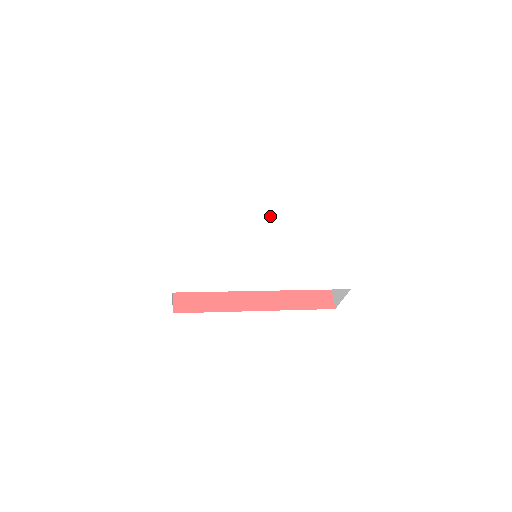
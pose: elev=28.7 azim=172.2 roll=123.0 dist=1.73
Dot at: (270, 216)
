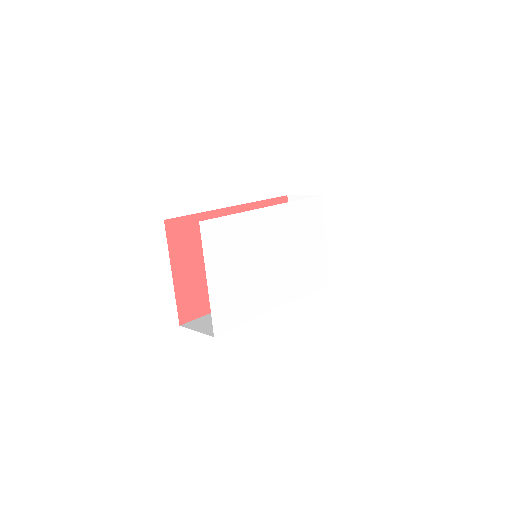
Dot at: (281, 223)
